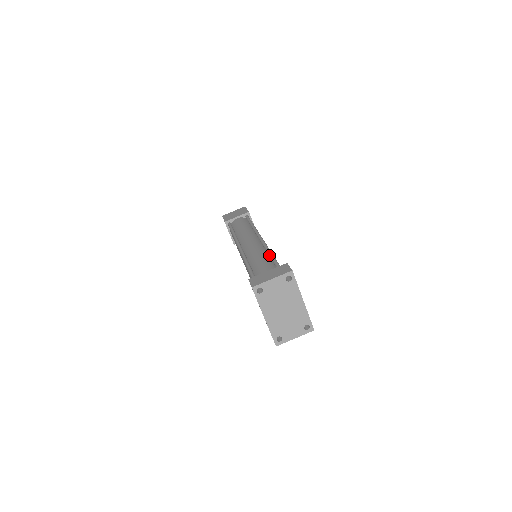
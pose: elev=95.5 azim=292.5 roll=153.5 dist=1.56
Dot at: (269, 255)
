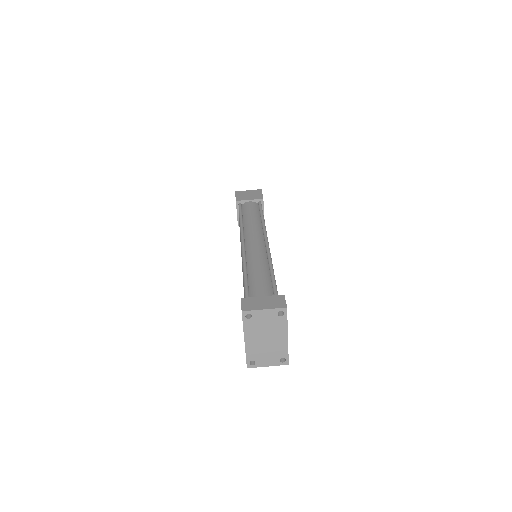
Dot at: (269, 267)
